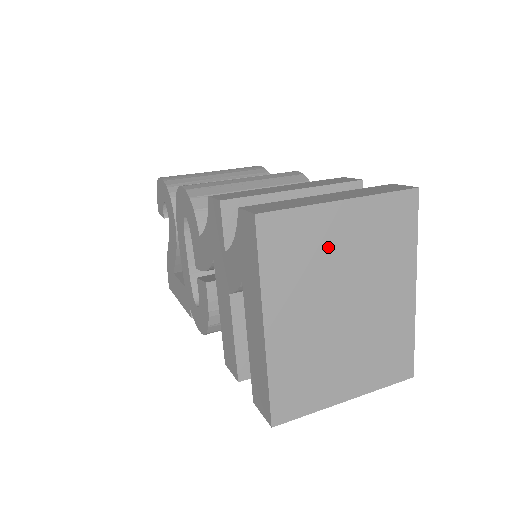
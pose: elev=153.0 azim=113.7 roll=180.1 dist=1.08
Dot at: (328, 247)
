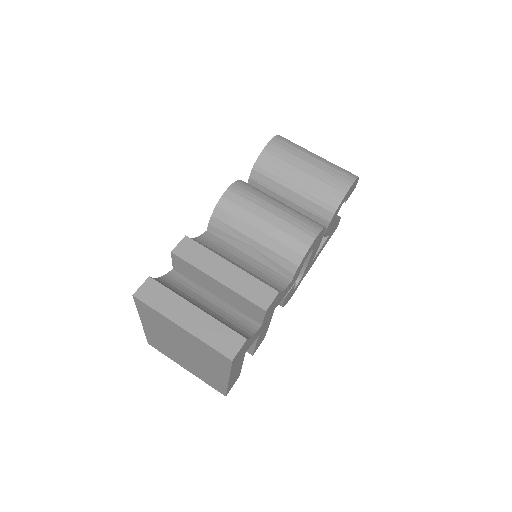
Dot at: (173, 331)
